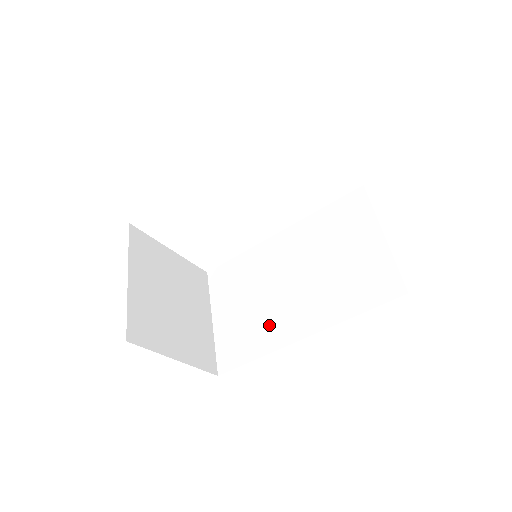
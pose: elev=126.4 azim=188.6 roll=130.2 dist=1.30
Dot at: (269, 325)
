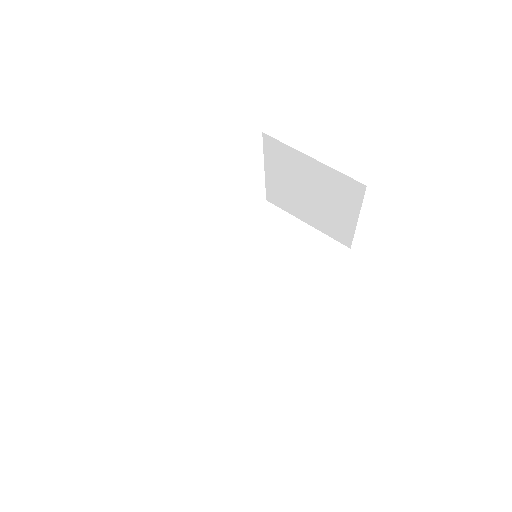
Dot at: (266, 320)
